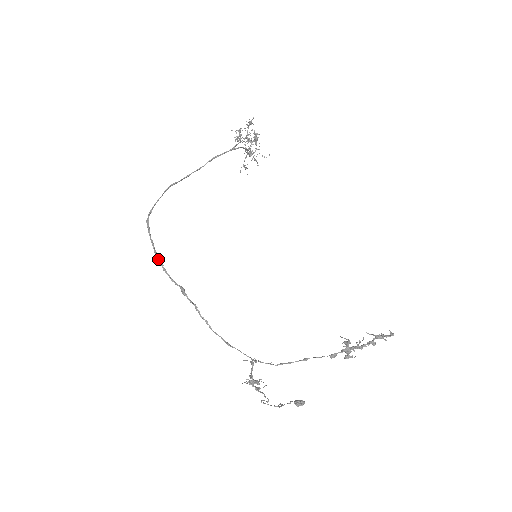
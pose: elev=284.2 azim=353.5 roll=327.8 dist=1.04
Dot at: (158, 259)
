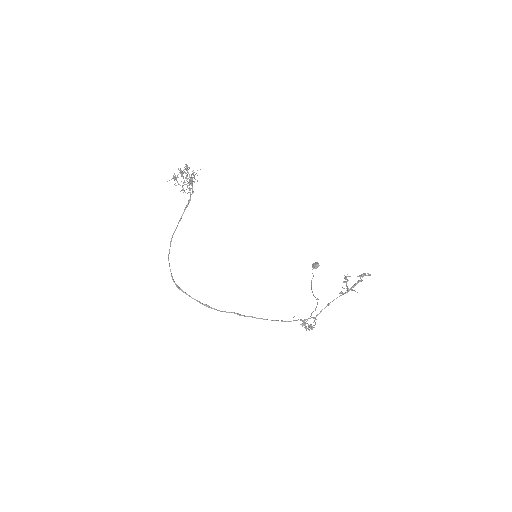
Dot at: occluded
